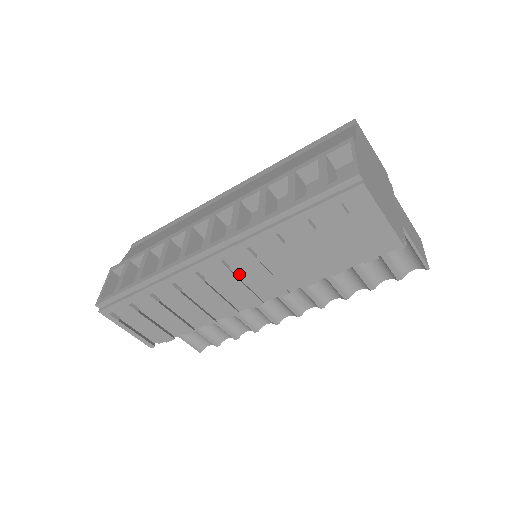
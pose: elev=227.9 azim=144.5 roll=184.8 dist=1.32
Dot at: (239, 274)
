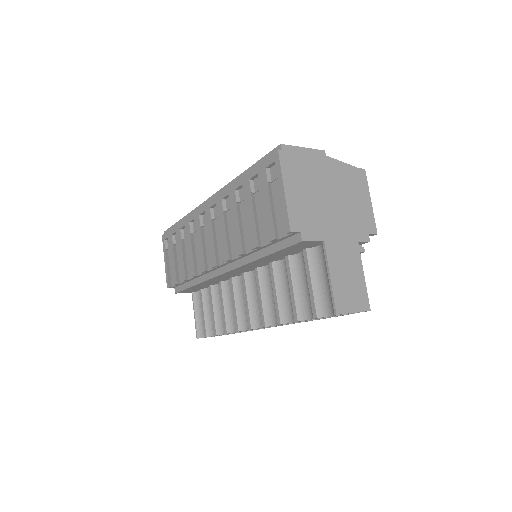
Dot at: (217, 230)
